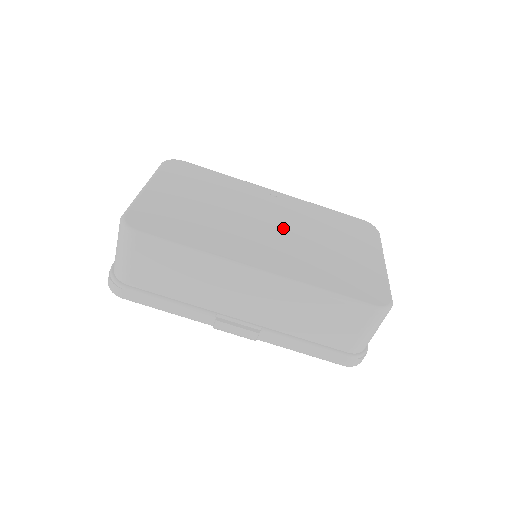
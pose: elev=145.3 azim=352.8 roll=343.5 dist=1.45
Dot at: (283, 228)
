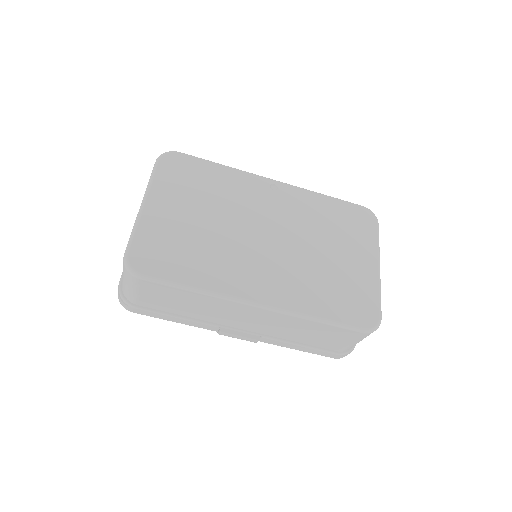
Dot at: (282, 238)
